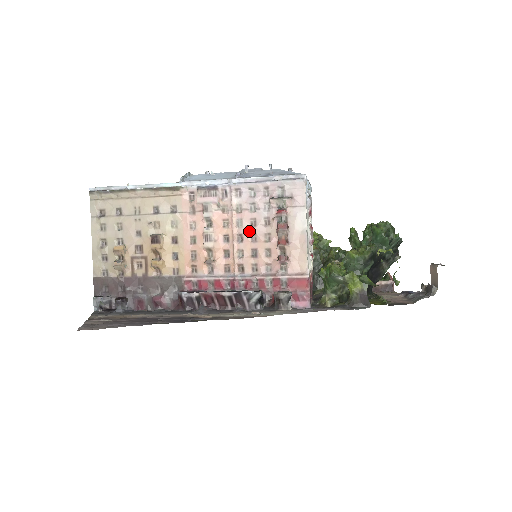
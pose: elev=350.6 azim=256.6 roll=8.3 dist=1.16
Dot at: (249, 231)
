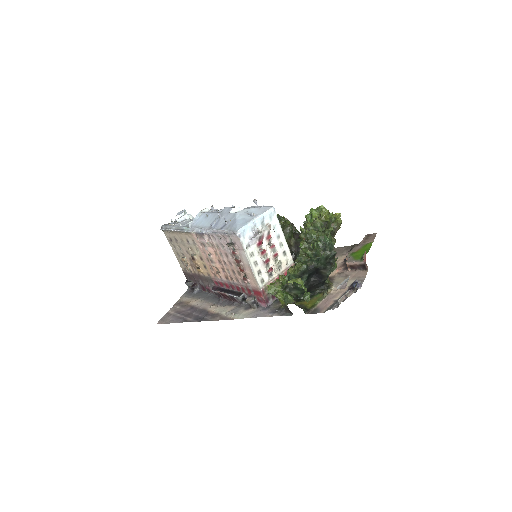
Dot at: (227, 260)
